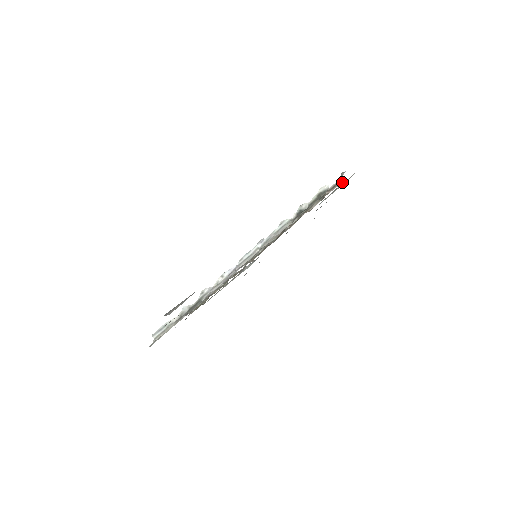
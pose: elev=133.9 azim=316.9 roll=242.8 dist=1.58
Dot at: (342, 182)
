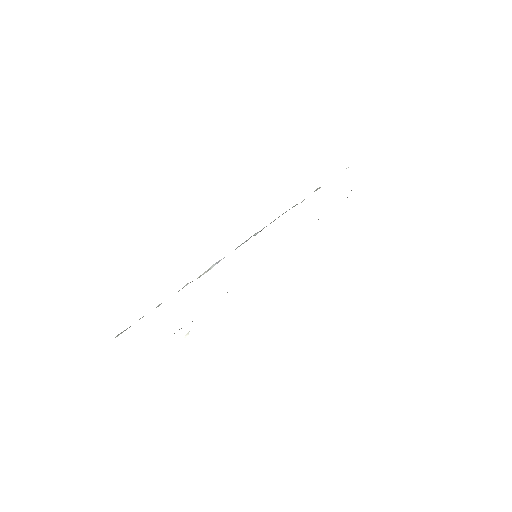
Dot at: occluded
